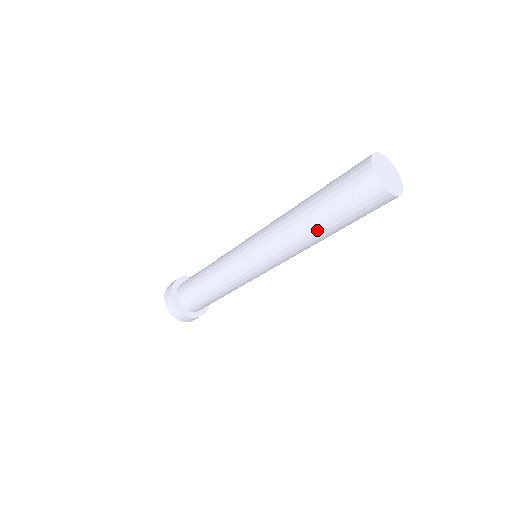
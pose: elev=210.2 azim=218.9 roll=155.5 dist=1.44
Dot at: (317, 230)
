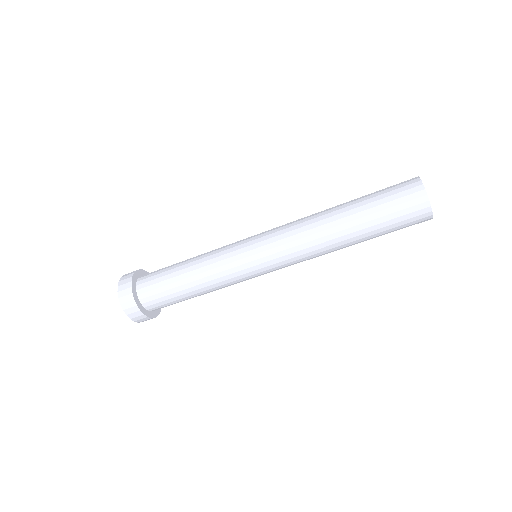
Dot at: (341, 213)
